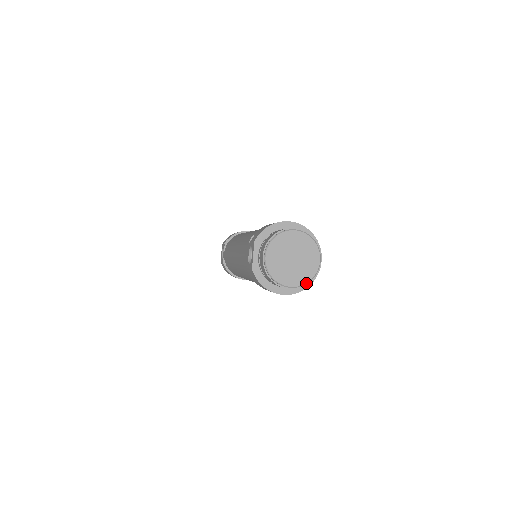
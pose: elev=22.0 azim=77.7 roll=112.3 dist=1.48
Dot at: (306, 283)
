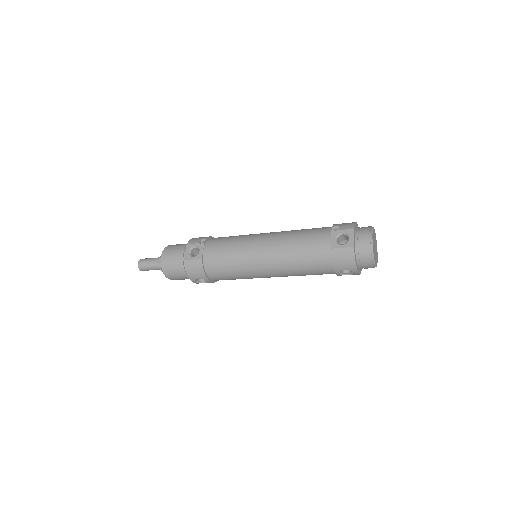
Dot at: occluded
